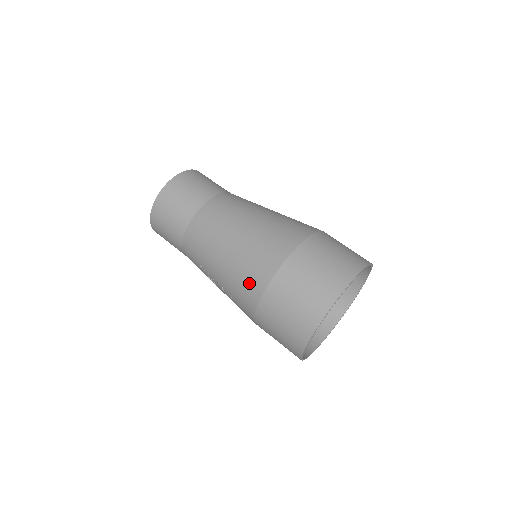
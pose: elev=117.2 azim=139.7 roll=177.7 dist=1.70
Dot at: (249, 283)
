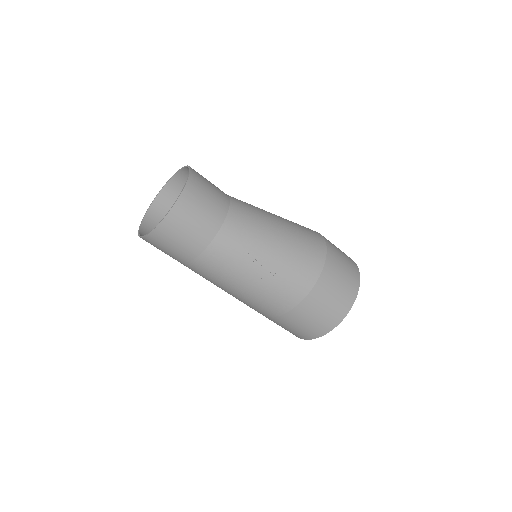
Dot at: (311, 255)
